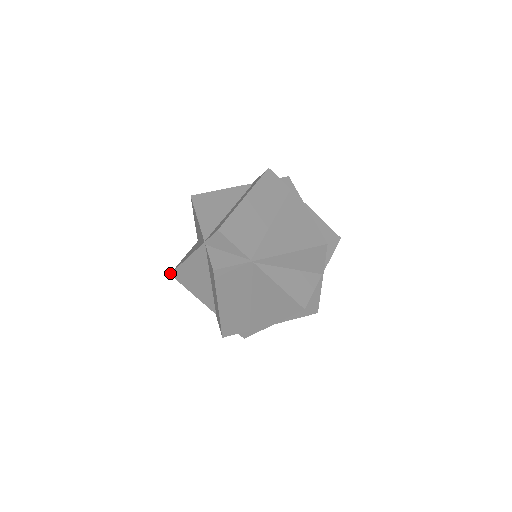
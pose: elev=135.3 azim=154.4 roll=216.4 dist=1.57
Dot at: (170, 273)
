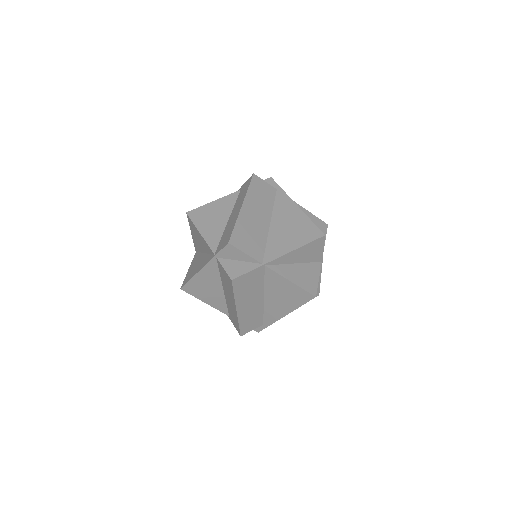
Dot at: (180, 288)
